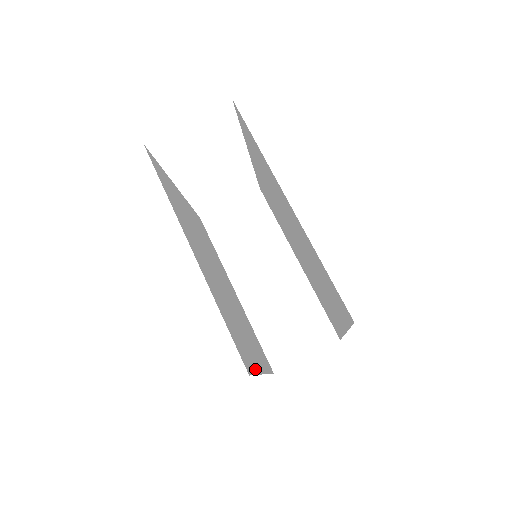
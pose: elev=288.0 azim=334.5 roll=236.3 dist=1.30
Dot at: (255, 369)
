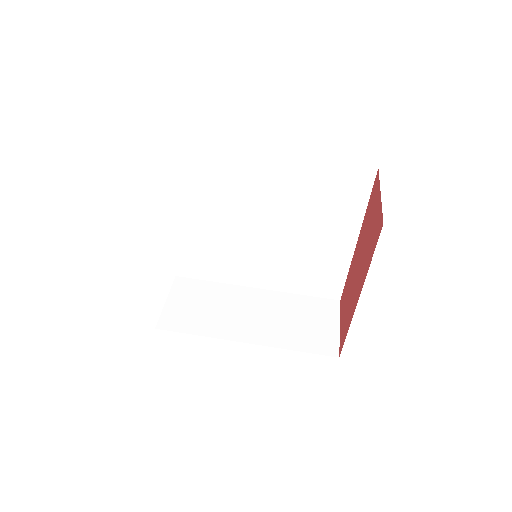
Dot at: occluded
